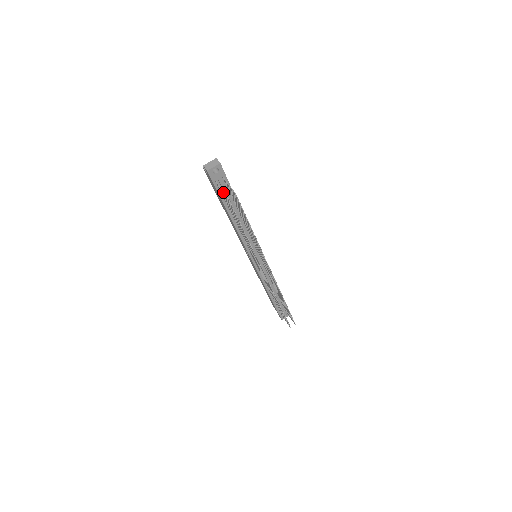
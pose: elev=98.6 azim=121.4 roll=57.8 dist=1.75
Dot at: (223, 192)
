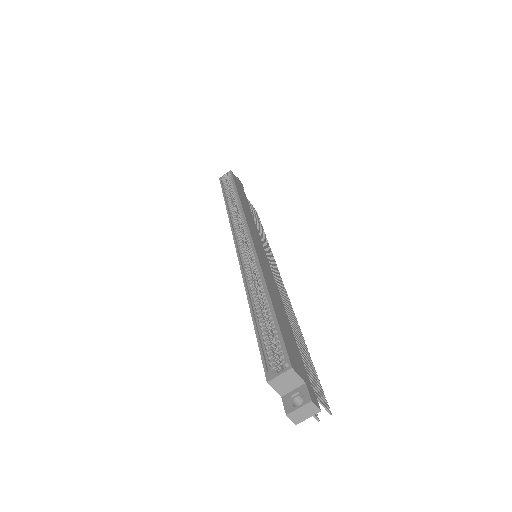
Dot at: occluded
